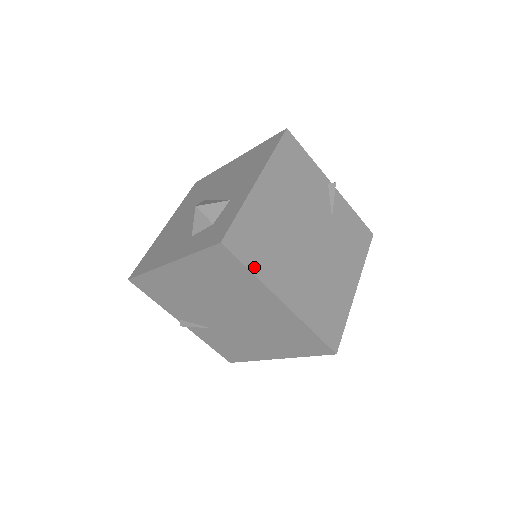
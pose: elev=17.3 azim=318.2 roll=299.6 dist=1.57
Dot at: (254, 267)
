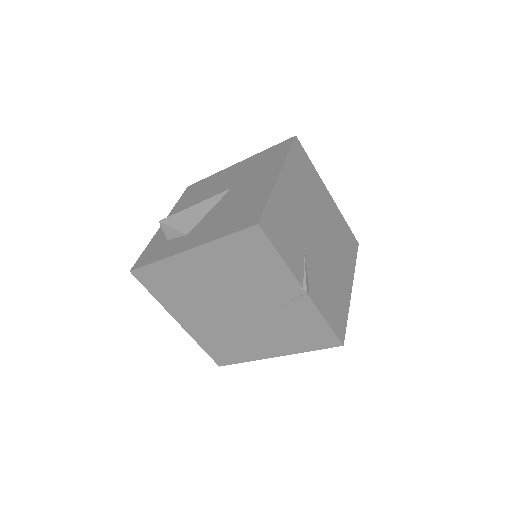
Dot at: (157, 295)
